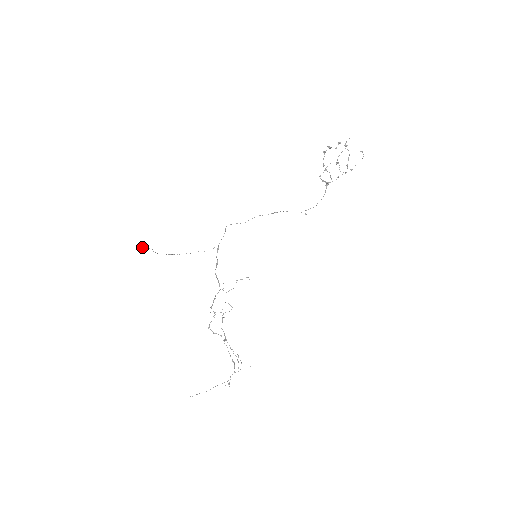
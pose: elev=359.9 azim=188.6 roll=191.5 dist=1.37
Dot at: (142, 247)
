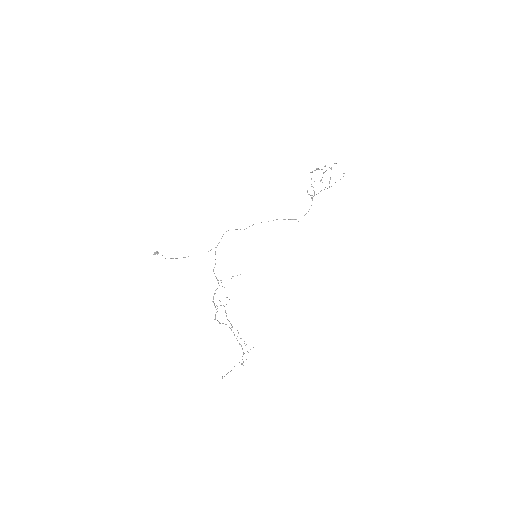
Dot at: (153, 254)
